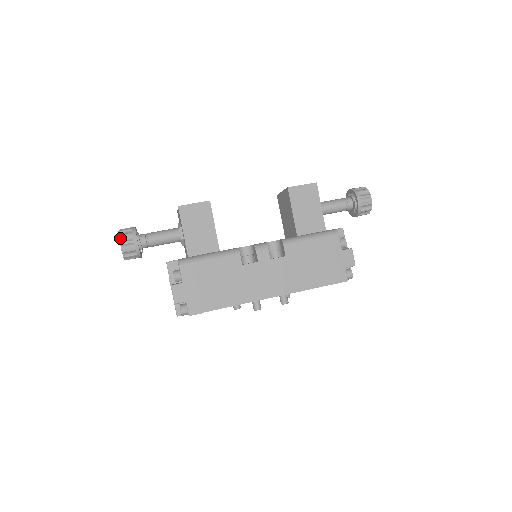
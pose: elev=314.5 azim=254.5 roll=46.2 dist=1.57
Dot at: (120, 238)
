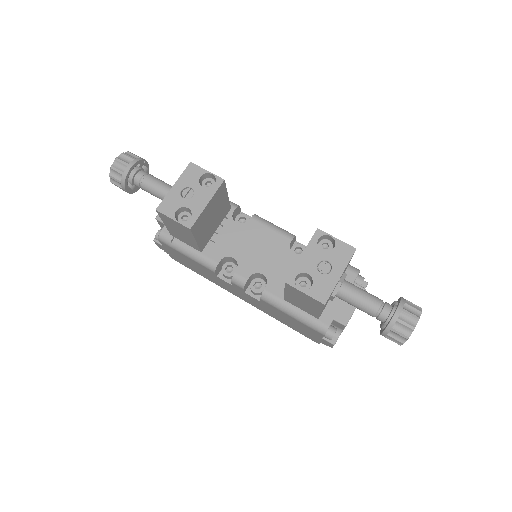
Dot at: (110, 177)
